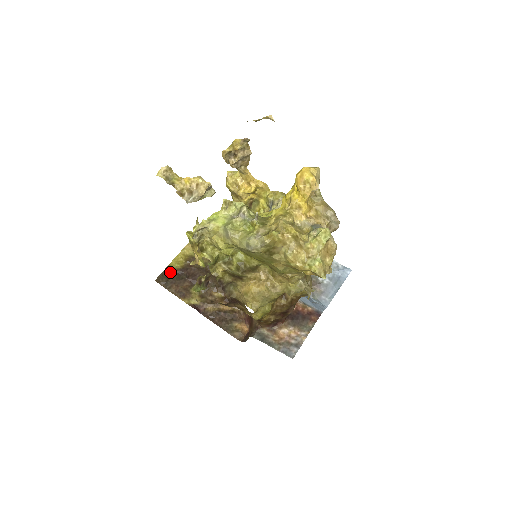
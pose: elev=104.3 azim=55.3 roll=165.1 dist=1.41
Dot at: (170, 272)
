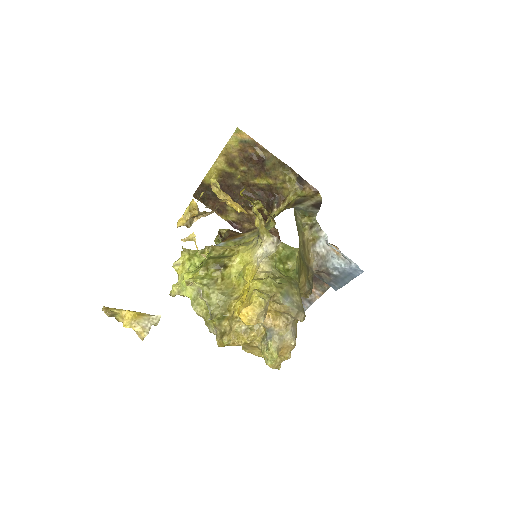
Dot at: (205, 188)
